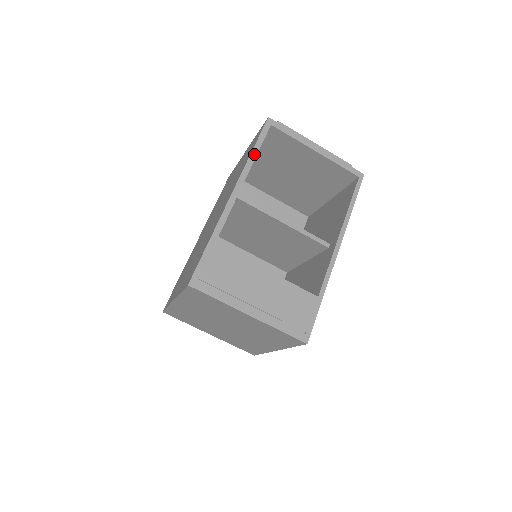
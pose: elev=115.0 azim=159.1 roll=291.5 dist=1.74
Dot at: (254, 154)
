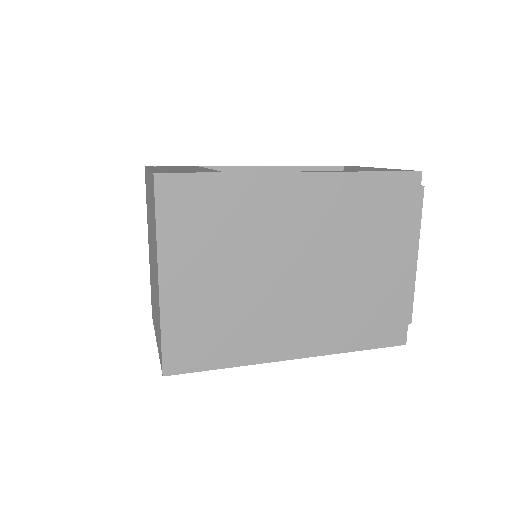
Dot at: (304, 166)
